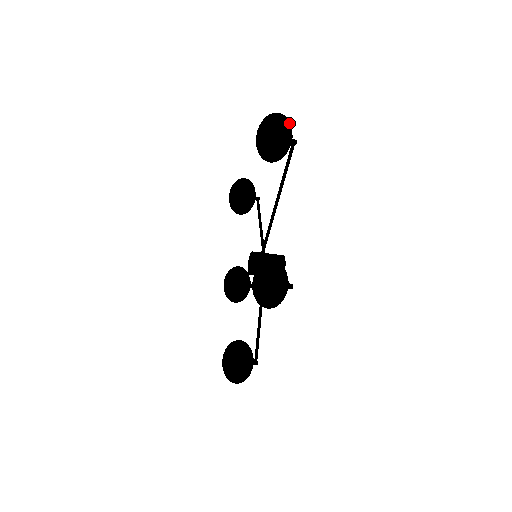
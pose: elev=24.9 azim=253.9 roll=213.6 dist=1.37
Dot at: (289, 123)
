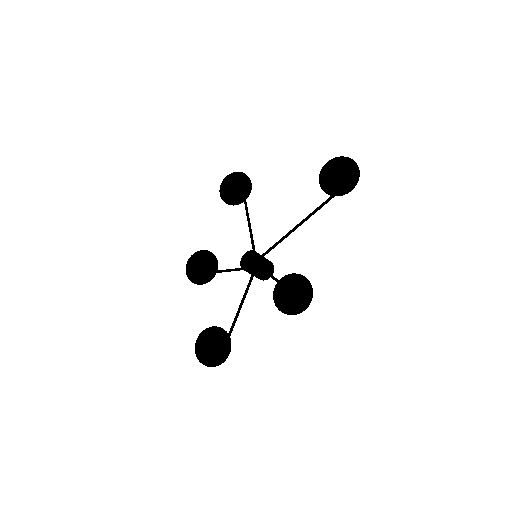
Dot at: occluded
